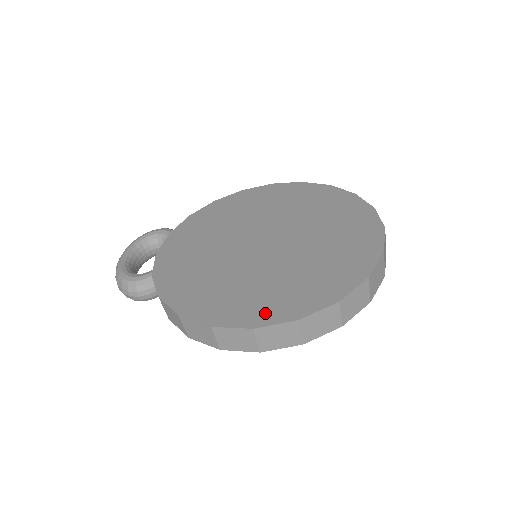
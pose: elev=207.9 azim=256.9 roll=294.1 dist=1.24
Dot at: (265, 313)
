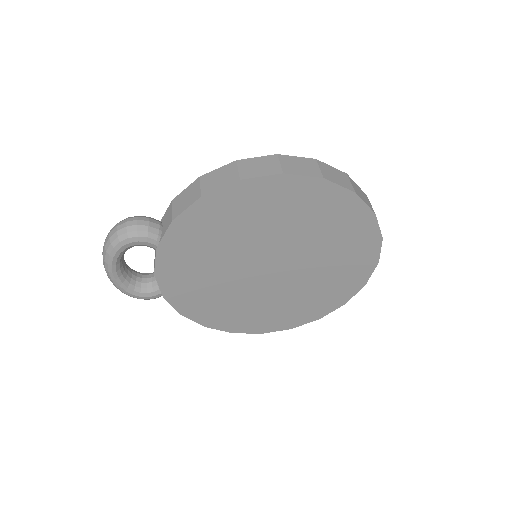
Dot at: (270, 326)
